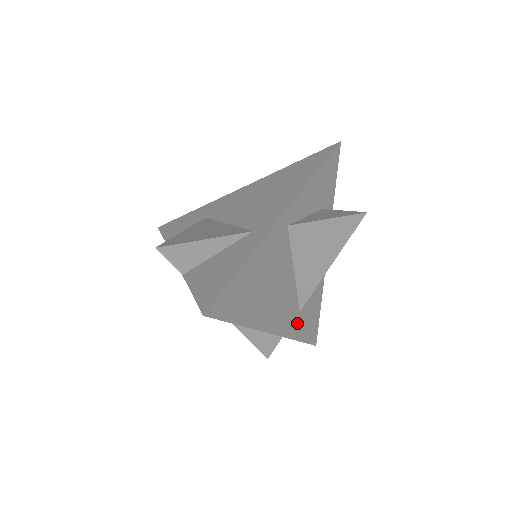
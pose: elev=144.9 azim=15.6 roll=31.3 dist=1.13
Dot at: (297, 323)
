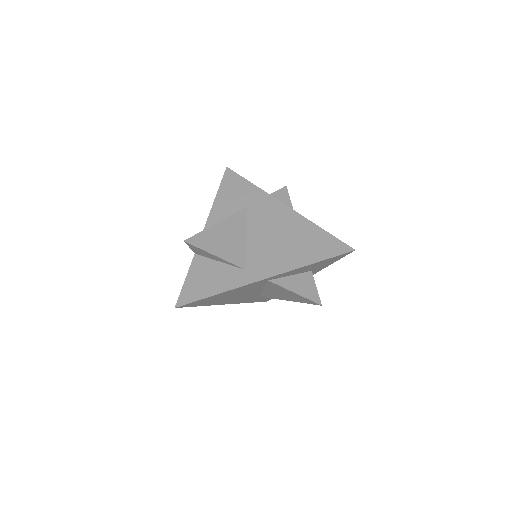
Dot at: (254, 299)
